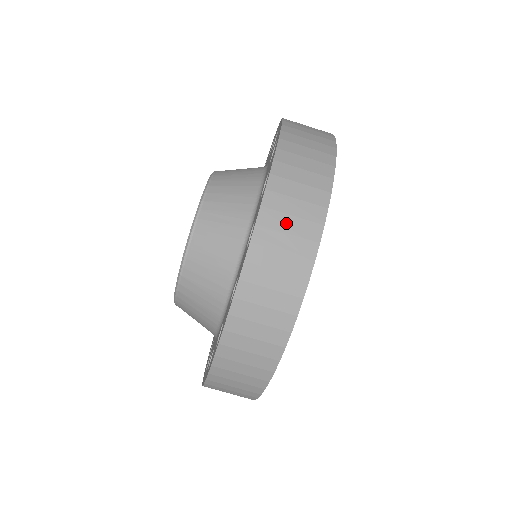
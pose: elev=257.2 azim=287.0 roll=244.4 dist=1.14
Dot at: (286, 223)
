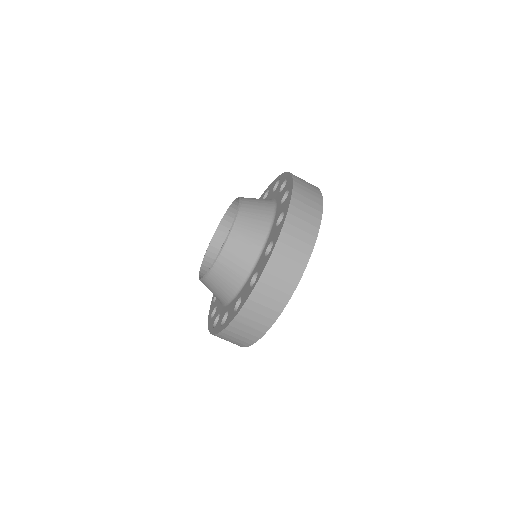
Dot at: (254, 316)
